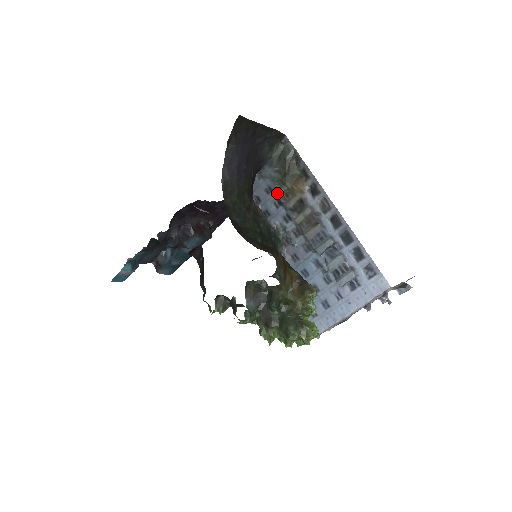
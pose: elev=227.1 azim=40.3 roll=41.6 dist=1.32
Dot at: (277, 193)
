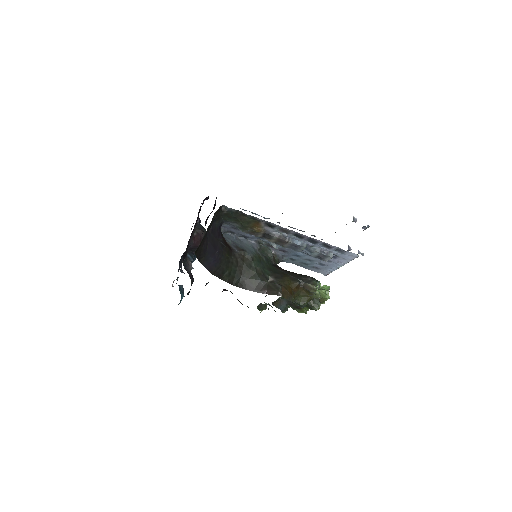
Dot at: occluded
